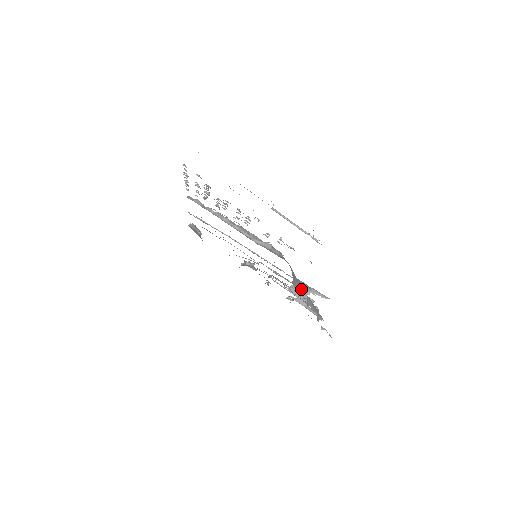
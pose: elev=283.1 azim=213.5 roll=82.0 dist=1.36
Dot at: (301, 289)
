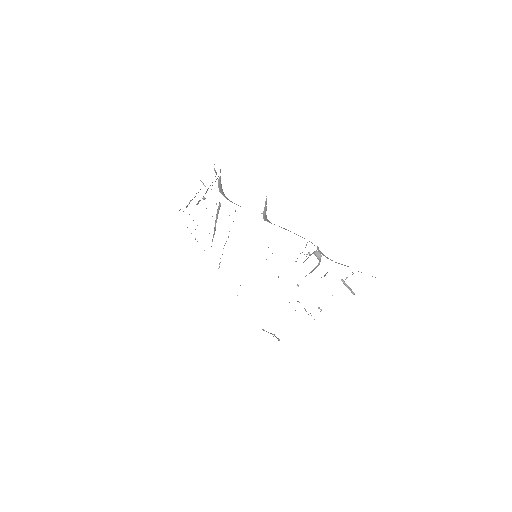
Dot at: occluded
